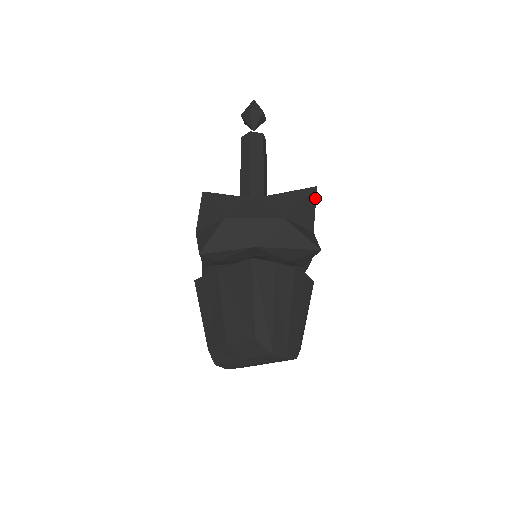
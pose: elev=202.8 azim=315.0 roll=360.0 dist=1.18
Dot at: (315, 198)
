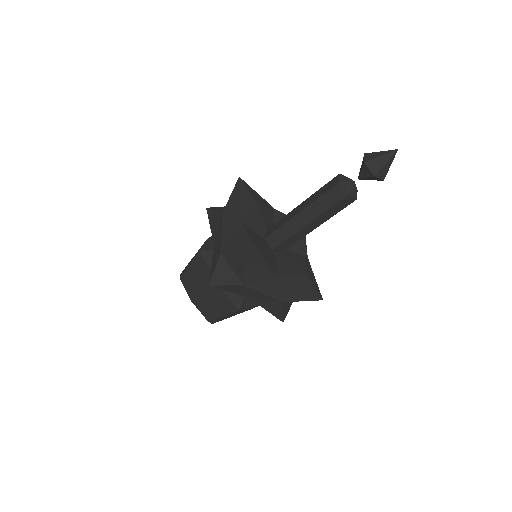
Dot at: occluded
